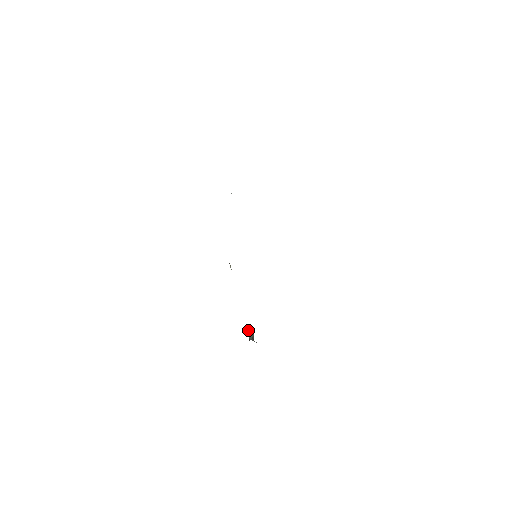
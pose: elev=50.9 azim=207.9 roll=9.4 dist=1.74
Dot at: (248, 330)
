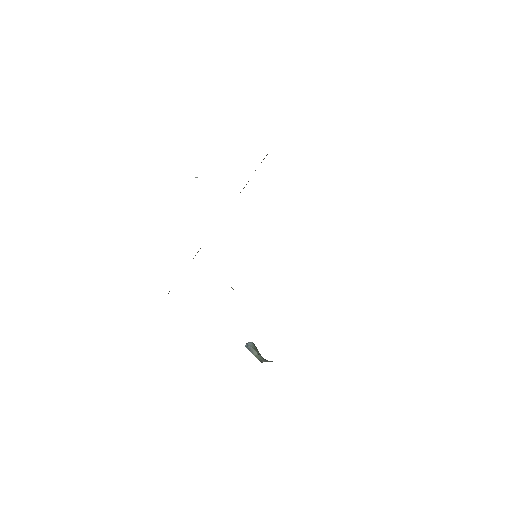
Dot at: (250, 350)
